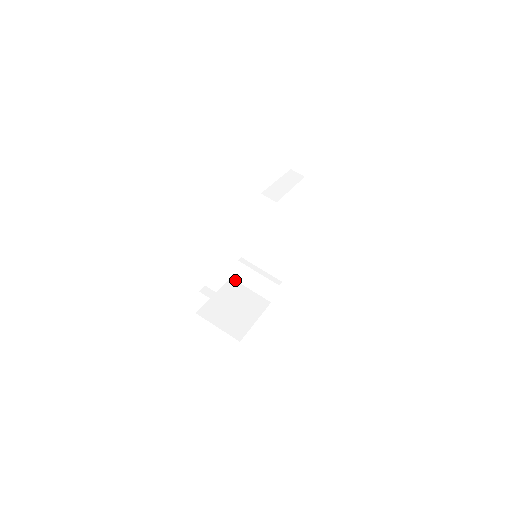
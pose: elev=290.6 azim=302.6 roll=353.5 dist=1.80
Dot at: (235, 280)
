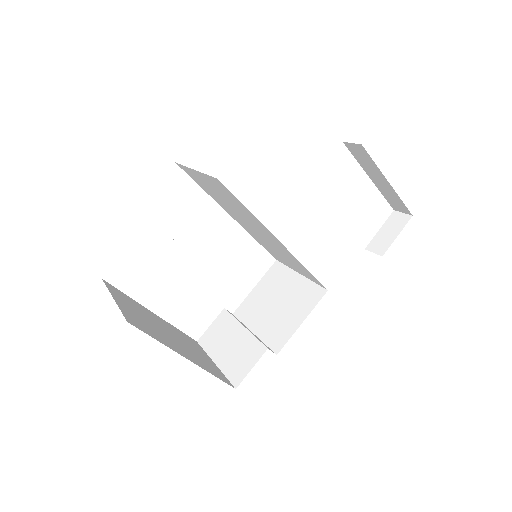
Dot at: (200, 345)
